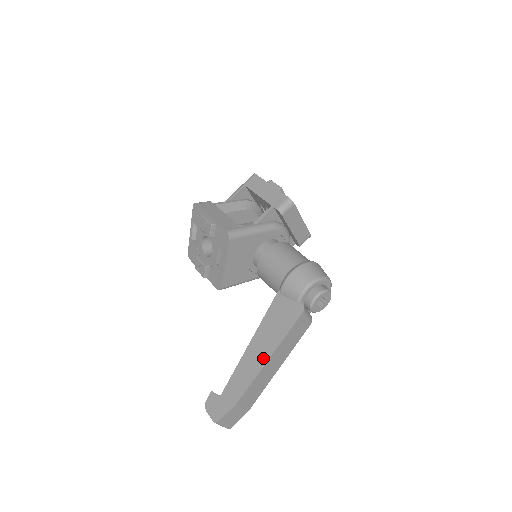
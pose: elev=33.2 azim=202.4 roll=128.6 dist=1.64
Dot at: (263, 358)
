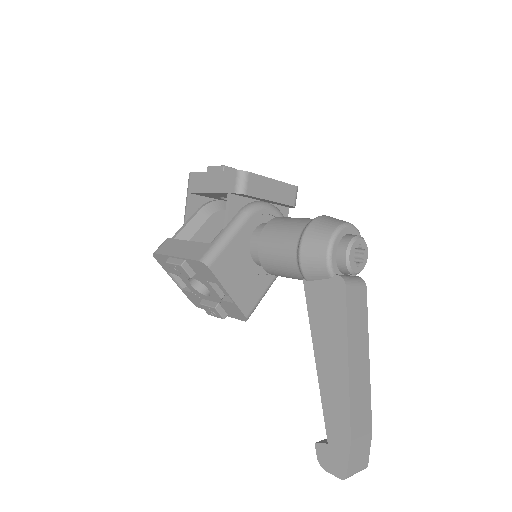
Dot at: (341, 369)
